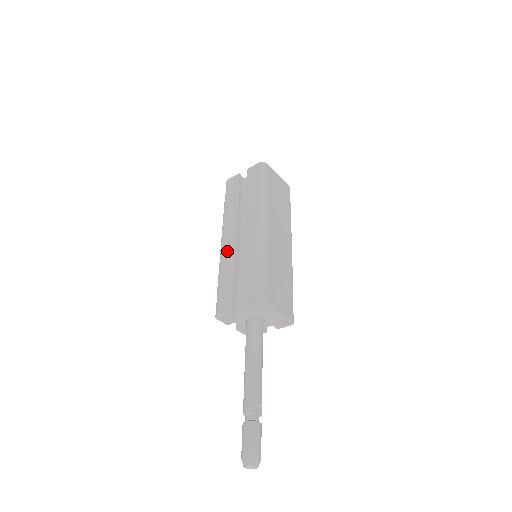
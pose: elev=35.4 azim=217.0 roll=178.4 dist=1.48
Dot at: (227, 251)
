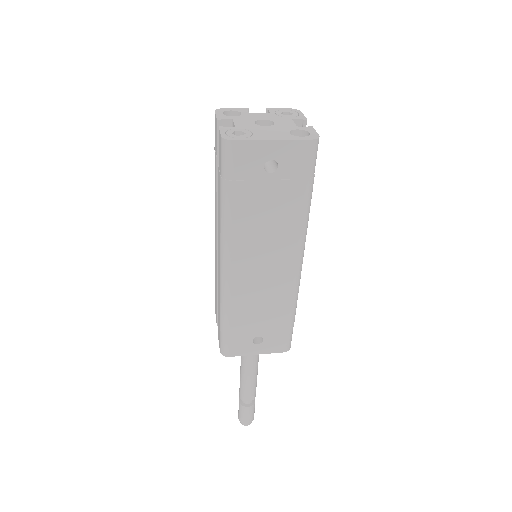
Dot at: (215, 252)
